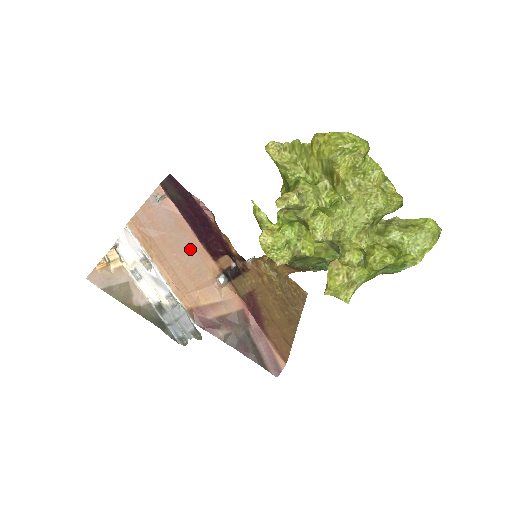
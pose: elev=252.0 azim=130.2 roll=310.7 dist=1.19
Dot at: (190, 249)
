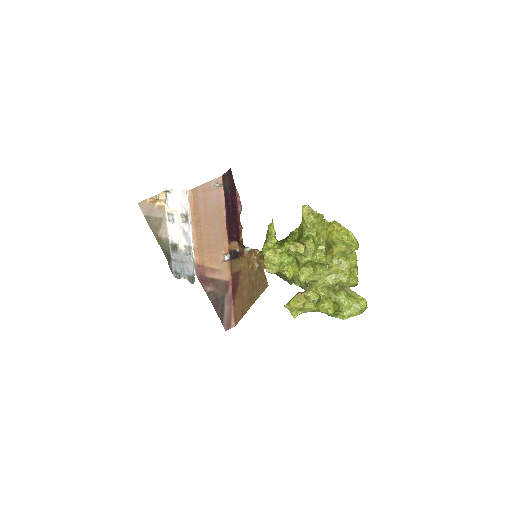
Dot at: (218, 228)
